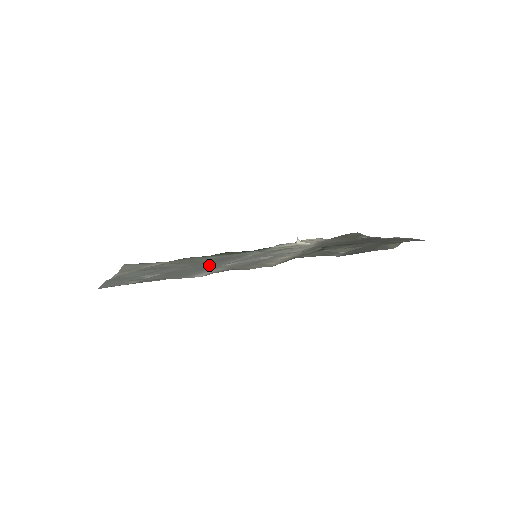
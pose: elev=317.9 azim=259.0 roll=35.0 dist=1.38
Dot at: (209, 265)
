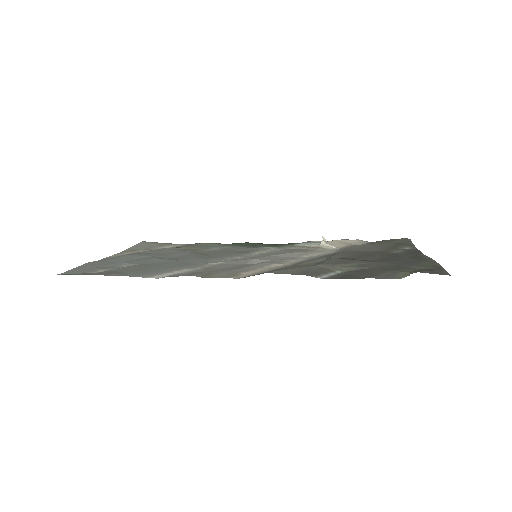
Dot at: (195, 261)
